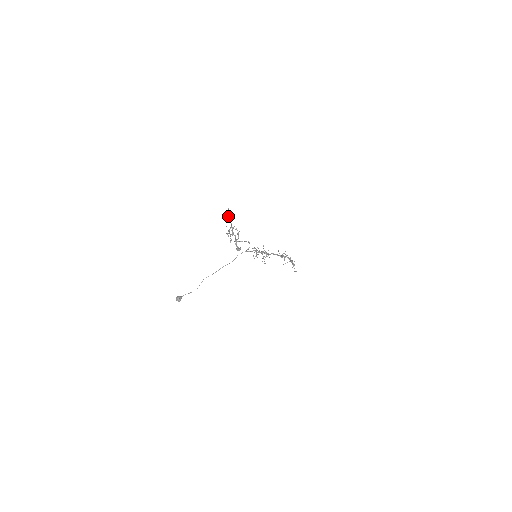
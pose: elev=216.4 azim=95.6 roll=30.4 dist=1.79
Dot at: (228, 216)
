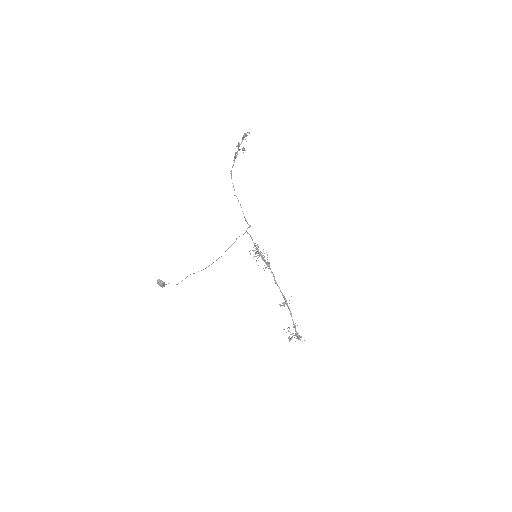
Dot at: (234, 156)
